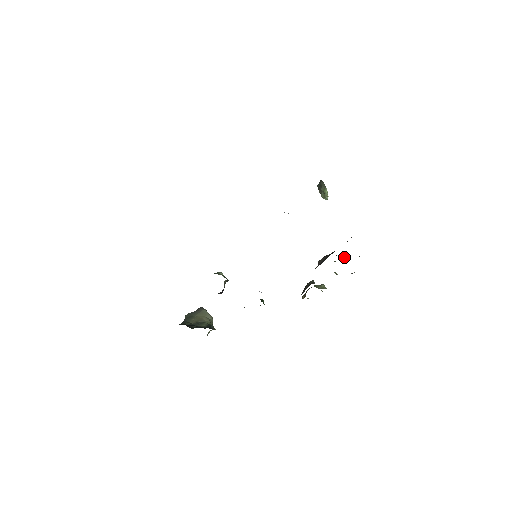
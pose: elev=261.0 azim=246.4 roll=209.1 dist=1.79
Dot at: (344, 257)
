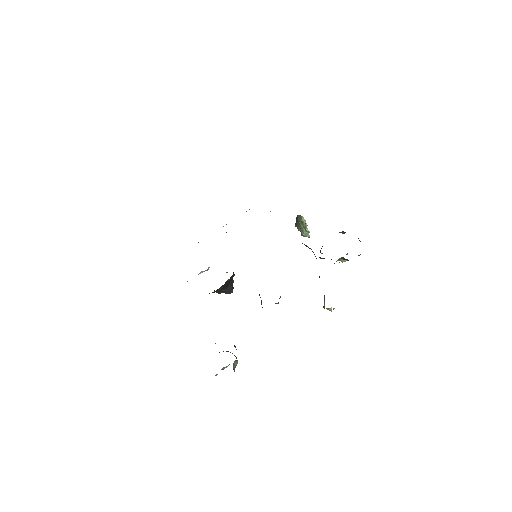
Dot at: occluded
